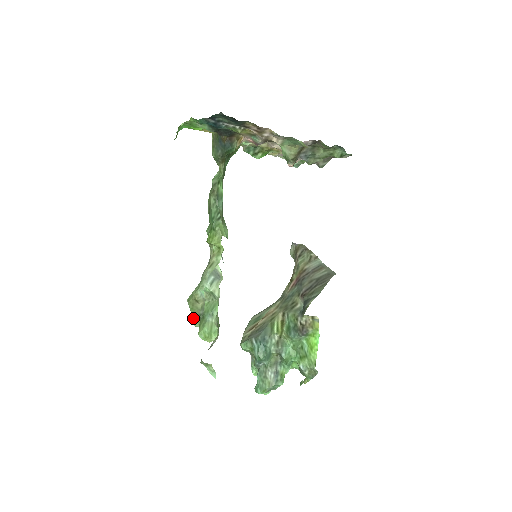
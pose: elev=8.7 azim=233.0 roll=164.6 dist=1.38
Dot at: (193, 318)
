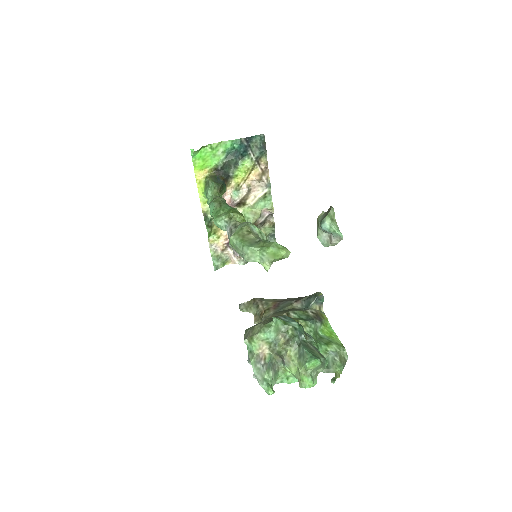
Dot at: (248, 245)
